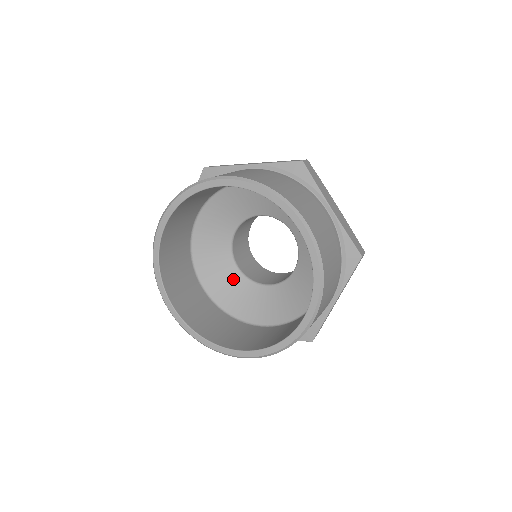
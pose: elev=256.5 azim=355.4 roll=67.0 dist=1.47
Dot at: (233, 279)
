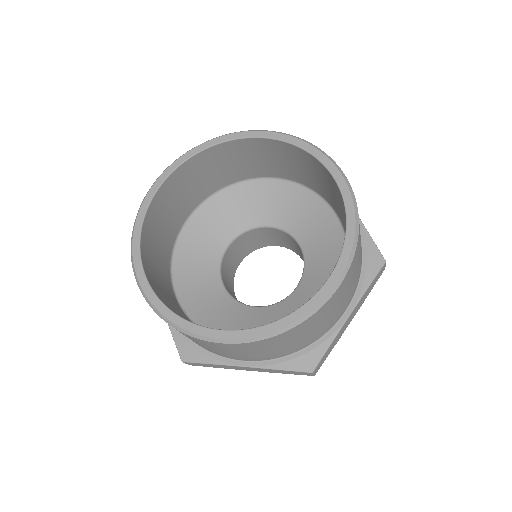
Dot at: (263, 316)
